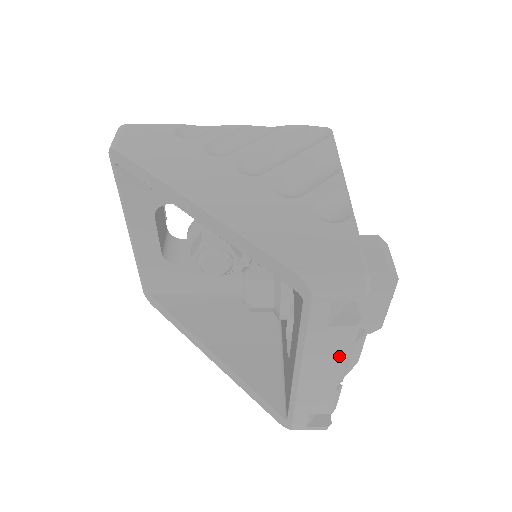
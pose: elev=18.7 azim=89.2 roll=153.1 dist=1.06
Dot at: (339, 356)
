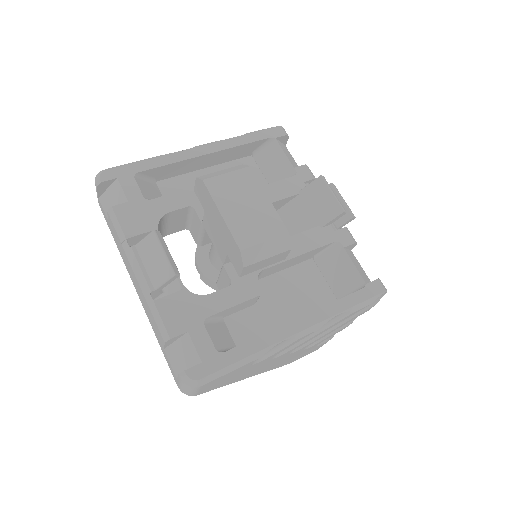
Dot at: occluded
